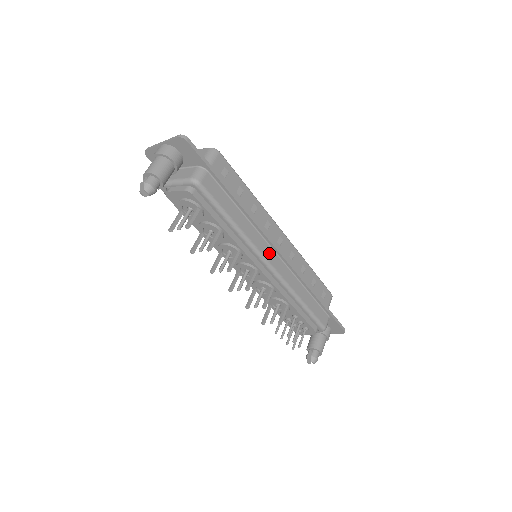
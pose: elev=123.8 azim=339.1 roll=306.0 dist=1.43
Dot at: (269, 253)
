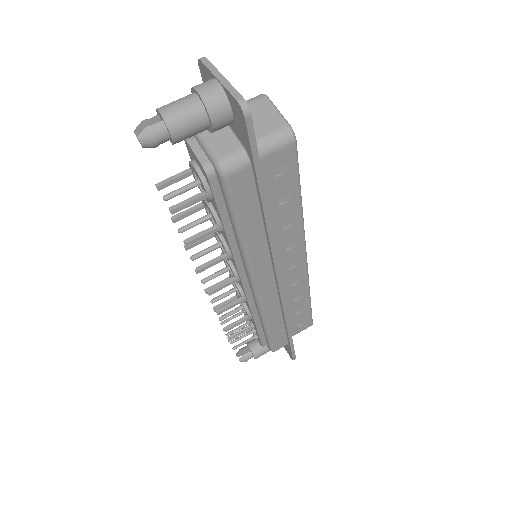
Dot at: (265, 276)
